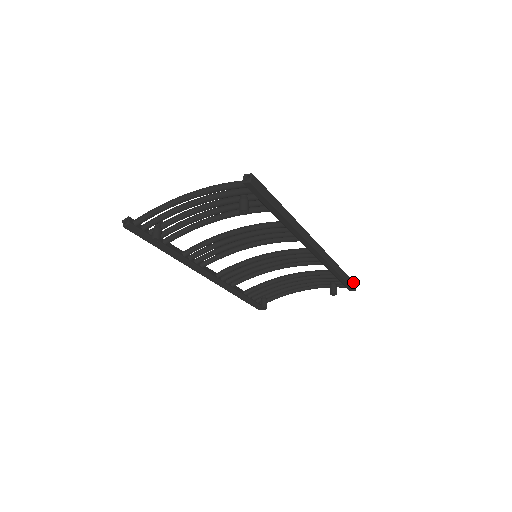
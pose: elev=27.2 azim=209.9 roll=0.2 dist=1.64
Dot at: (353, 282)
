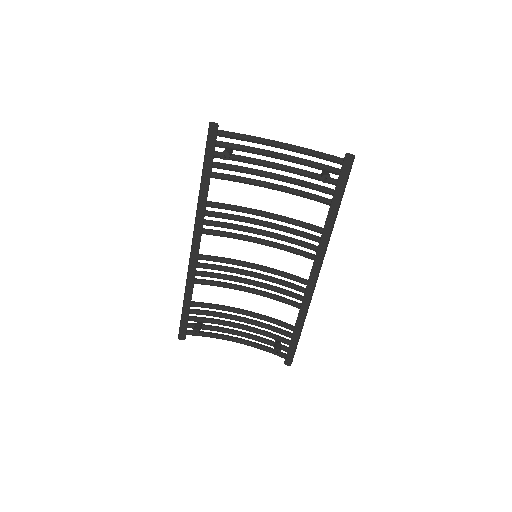
Dot at: occluded
